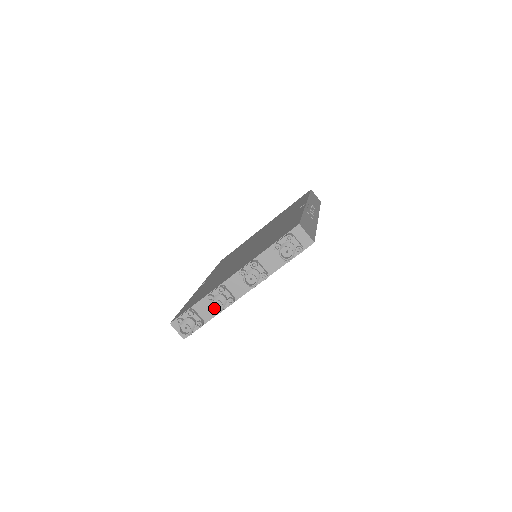
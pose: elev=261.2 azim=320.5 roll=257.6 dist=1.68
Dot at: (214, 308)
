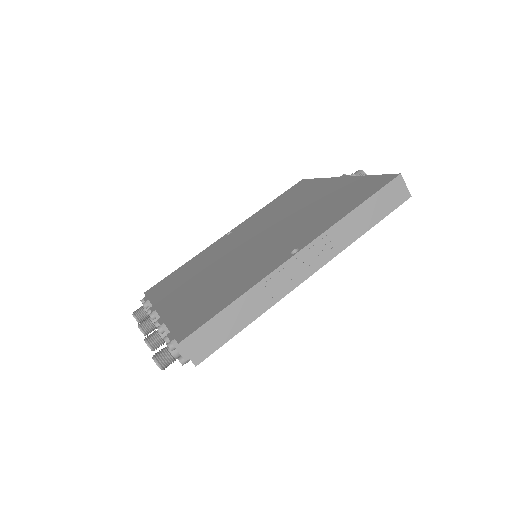
Dot at: occluded
